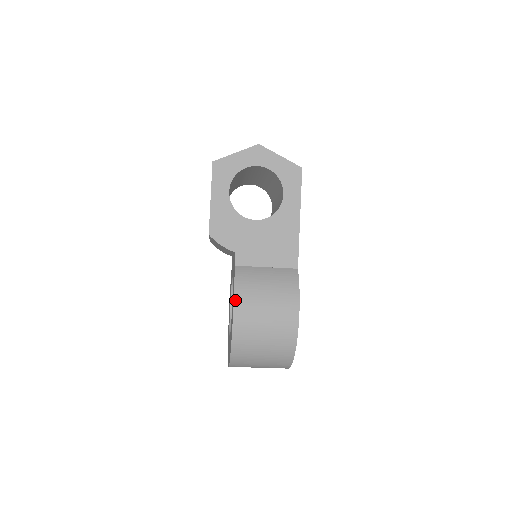
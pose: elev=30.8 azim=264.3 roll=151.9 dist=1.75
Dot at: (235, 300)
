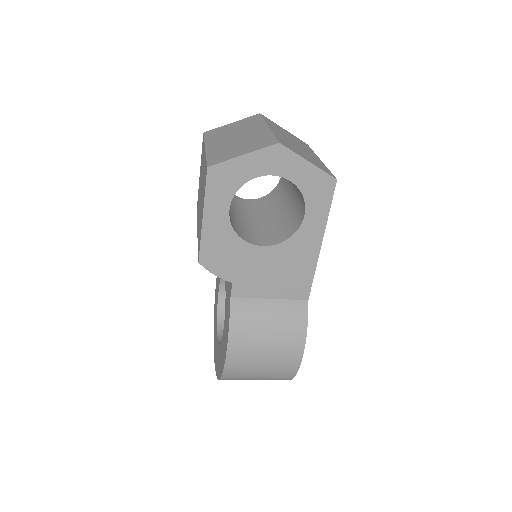
Dot at: (229, 344)
